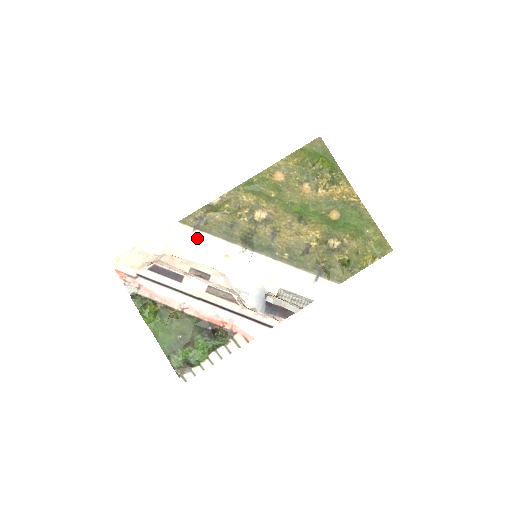
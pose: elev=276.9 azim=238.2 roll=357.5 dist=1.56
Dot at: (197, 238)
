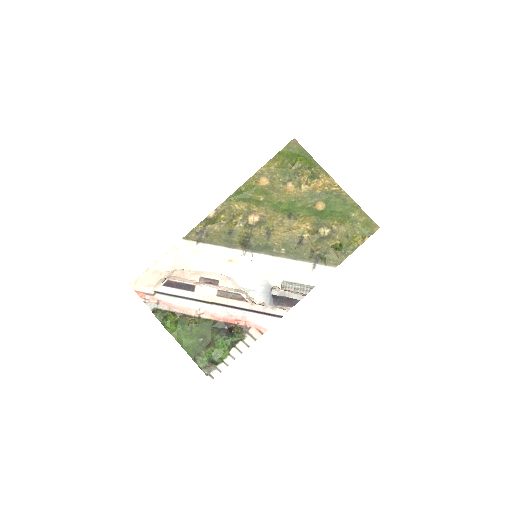
Dot at: (201, 250)
